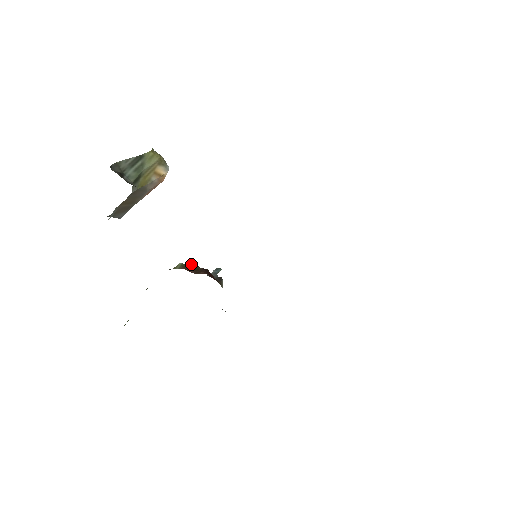
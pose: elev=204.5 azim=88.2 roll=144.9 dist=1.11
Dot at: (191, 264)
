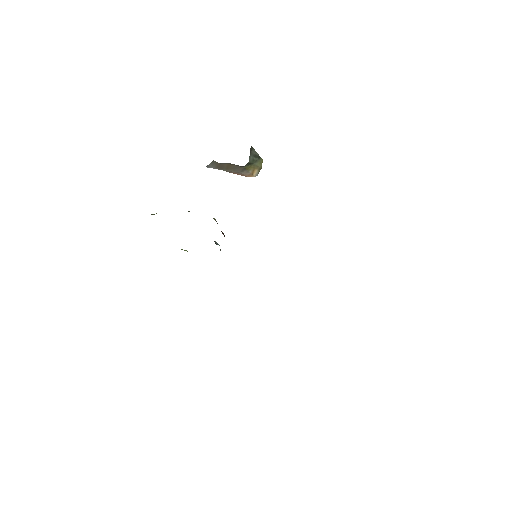
Dot at: occluded
